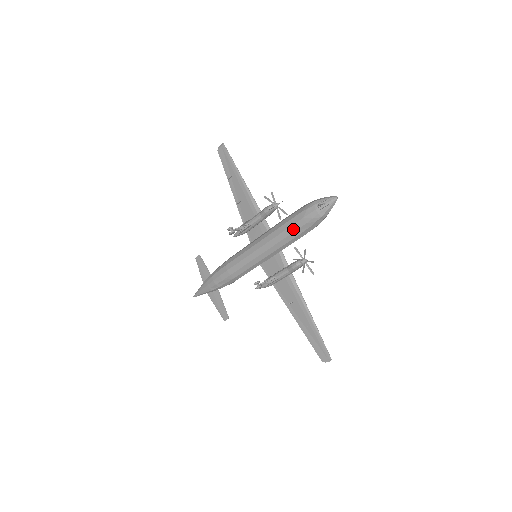
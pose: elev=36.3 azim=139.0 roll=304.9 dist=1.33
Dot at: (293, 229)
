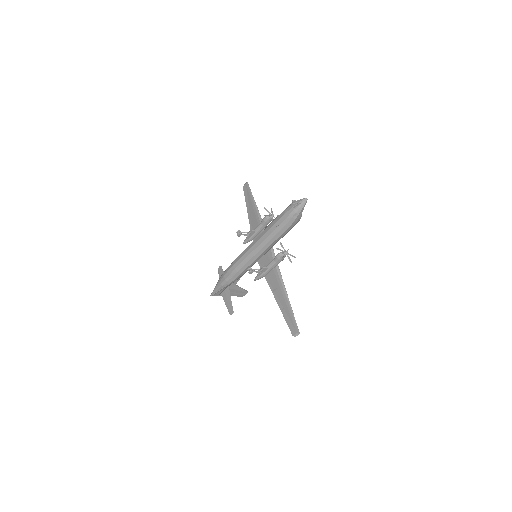
Dot at: (277, 224)
